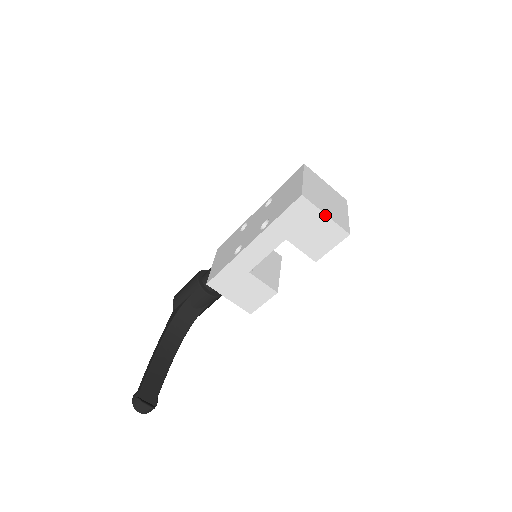
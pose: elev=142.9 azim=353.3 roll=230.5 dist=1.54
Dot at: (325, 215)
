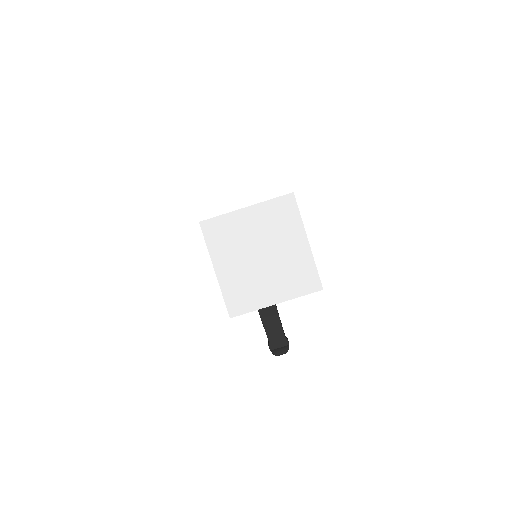
Dot at: occluded
